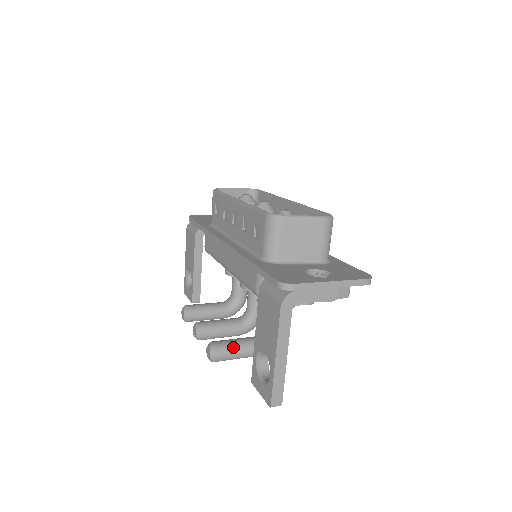
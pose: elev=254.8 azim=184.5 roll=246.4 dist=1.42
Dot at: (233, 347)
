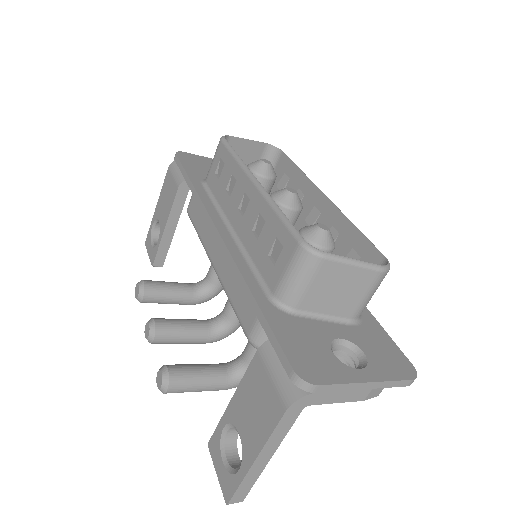
Dot at: (194, 380)
